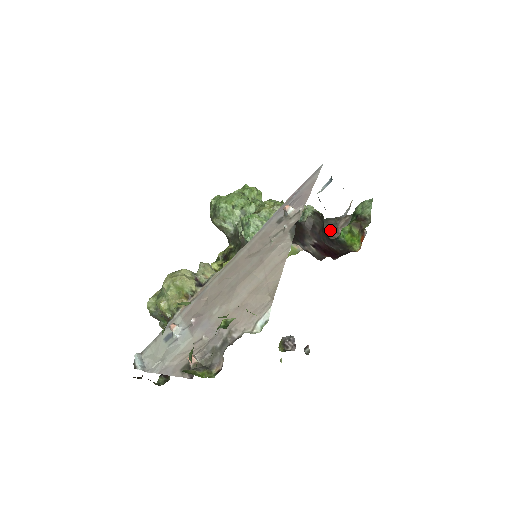
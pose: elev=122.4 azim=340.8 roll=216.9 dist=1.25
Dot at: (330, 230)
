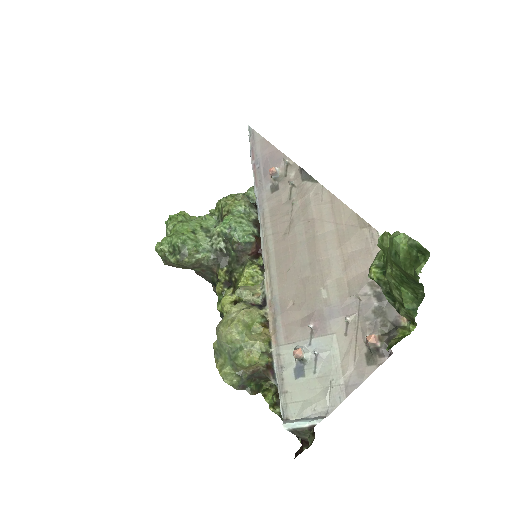
Dot at: occluded
